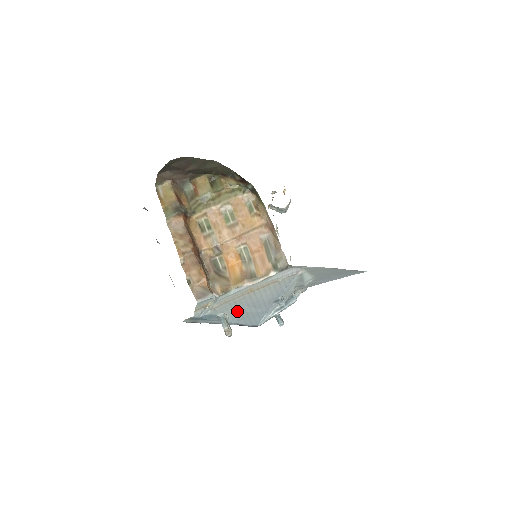
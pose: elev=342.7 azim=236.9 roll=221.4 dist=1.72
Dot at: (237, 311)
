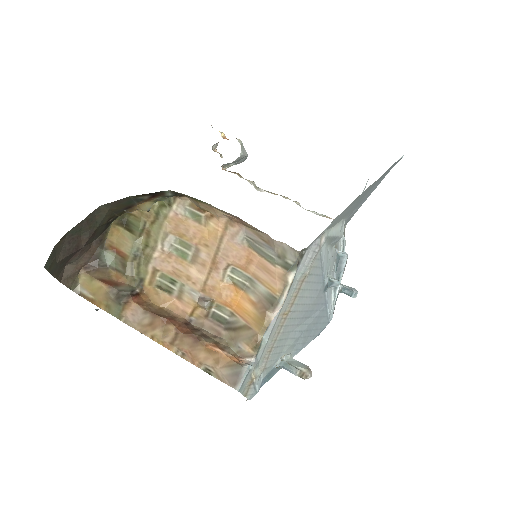
Dot at: (292, 341)
